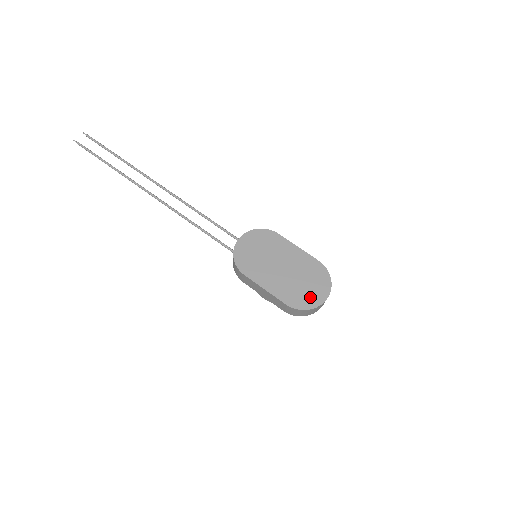
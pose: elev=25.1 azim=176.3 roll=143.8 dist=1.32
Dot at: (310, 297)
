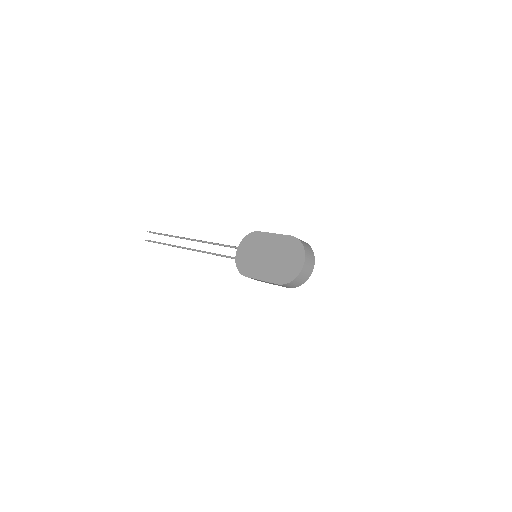
Dot at: (292, 269)
